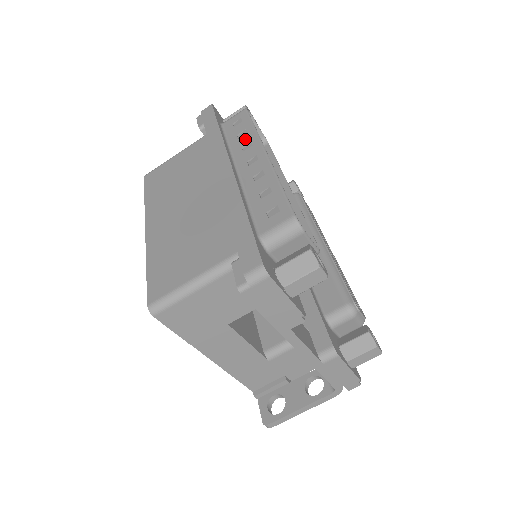
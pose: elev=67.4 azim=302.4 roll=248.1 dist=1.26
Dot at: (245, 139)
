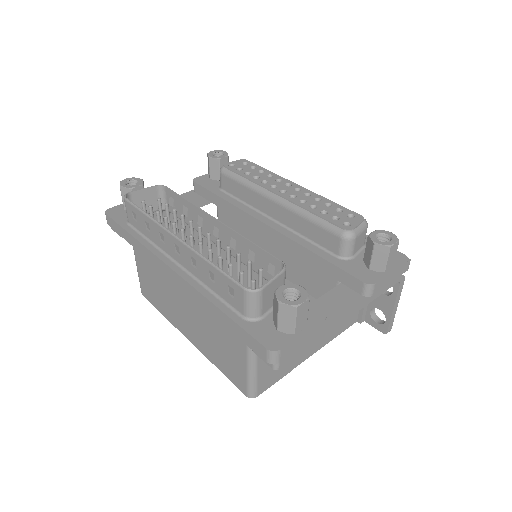
Dot at: (154, 231)
